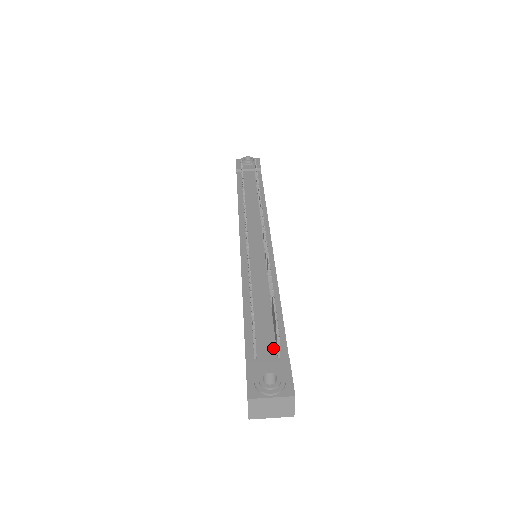
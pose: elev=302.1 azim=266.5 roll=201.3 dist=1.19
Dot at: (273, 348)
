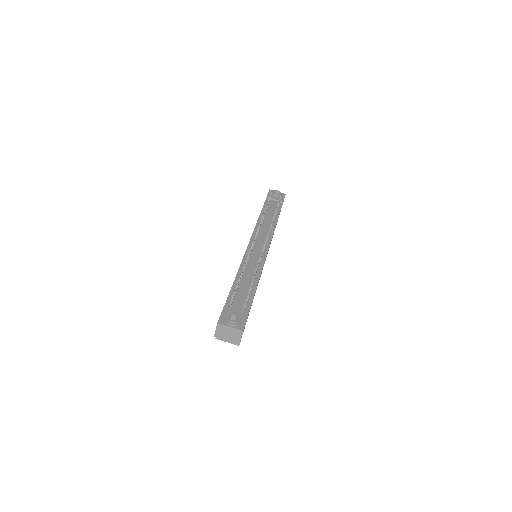
Dot at: (242, 306)
